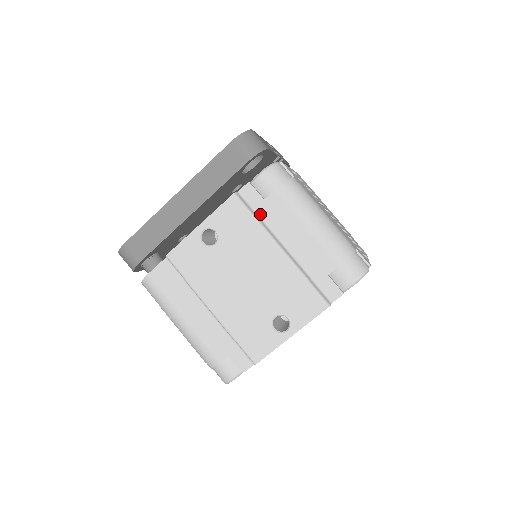
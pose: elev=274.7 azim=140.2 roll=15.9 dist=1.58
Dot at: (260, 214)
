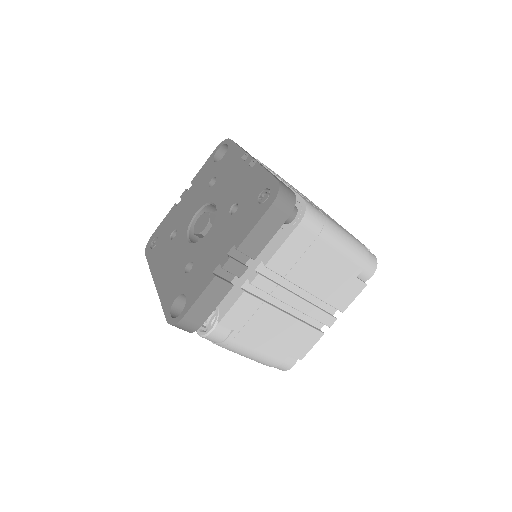
Dot at: occluded
